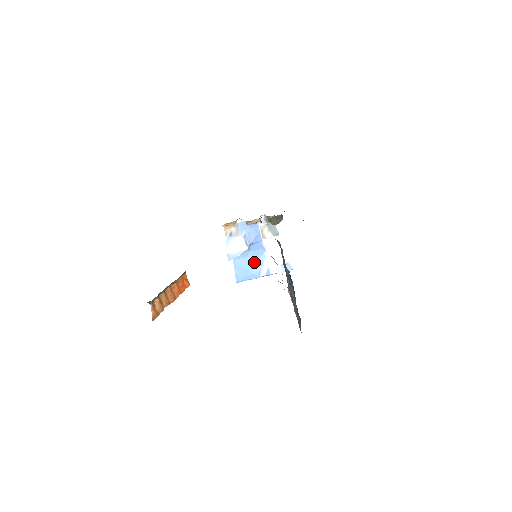
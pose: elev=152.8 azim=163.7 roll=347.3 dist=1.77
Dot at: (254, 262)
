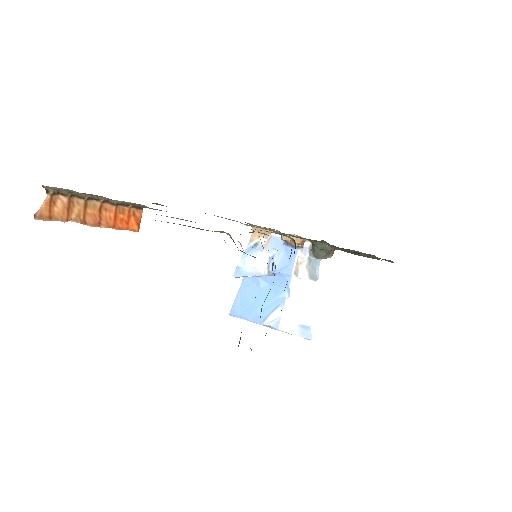
Dot at: (266, 300)
